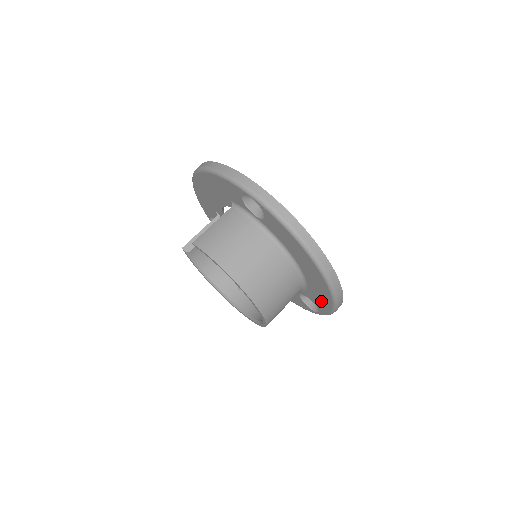
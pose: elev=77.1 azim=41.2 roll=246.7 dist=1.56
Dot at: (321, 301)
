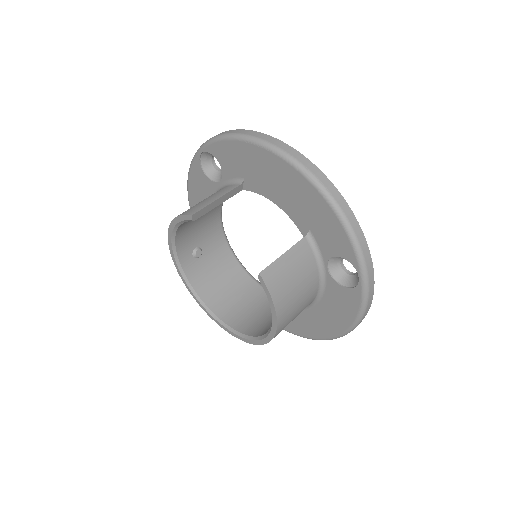
Dot at: occluded
